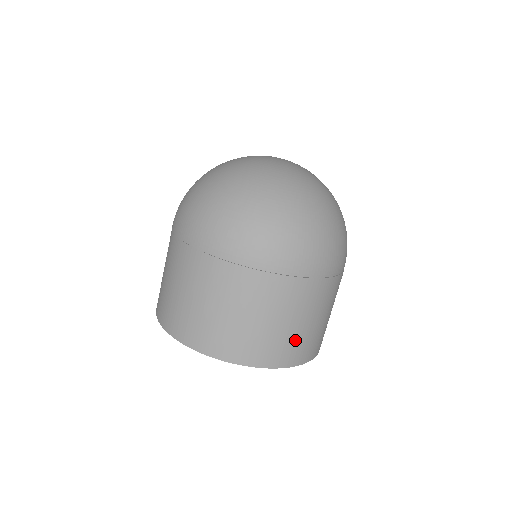
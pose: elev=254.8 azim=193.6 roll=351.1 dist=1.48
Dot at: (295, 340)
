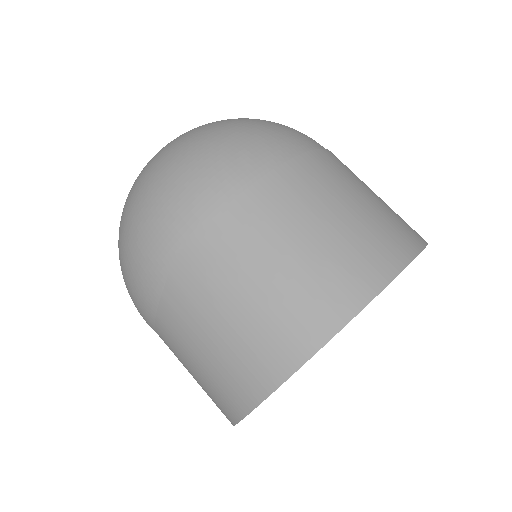
Dot at: occluded
